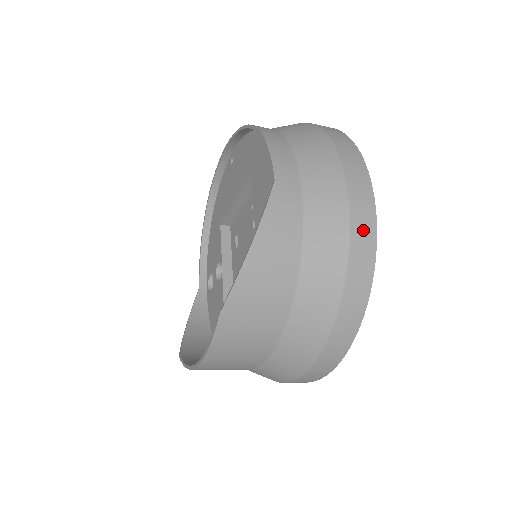
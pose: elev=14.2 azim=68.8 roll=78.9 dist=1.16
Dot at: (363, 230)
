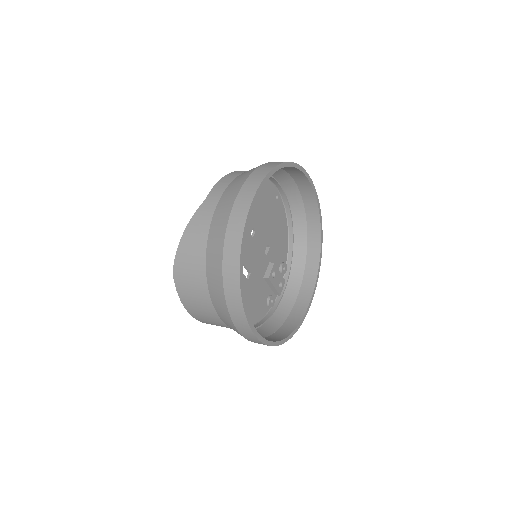
Dot at: (236, 222)
